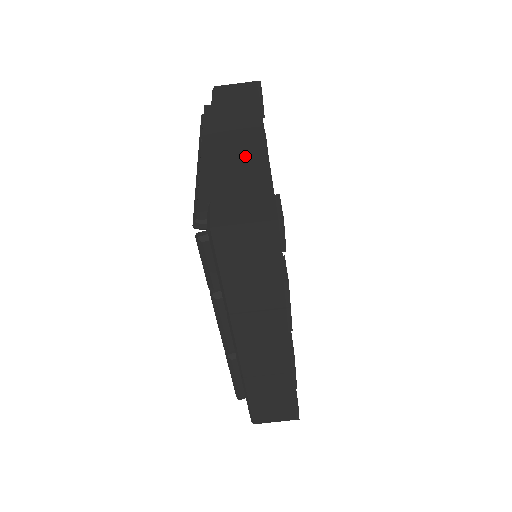
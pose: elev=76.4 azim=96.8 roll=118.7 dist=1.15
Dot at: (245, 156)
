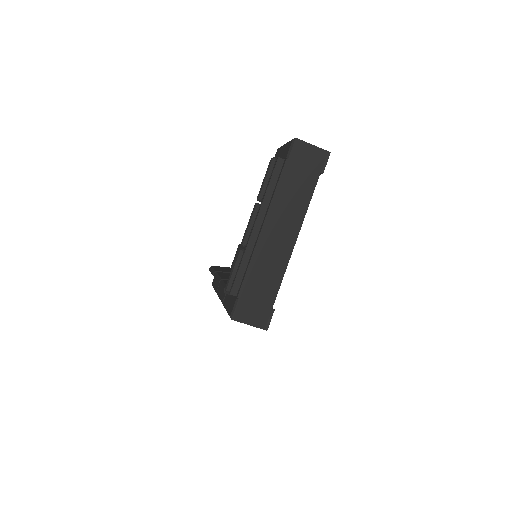
Dot at: (274, 261)
